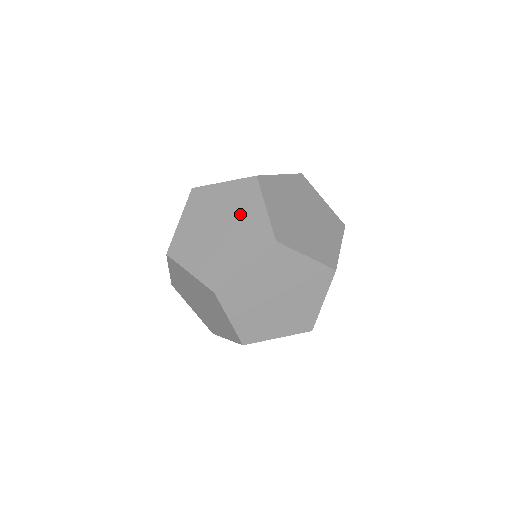
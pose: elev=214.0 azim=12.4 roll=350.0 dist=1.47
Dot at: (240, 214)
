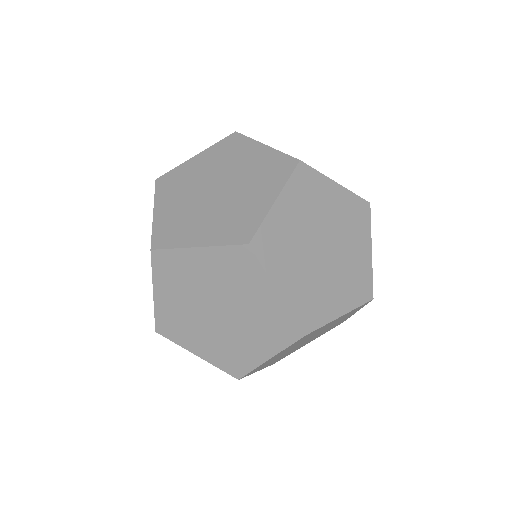
Dot at: (241, 297)
